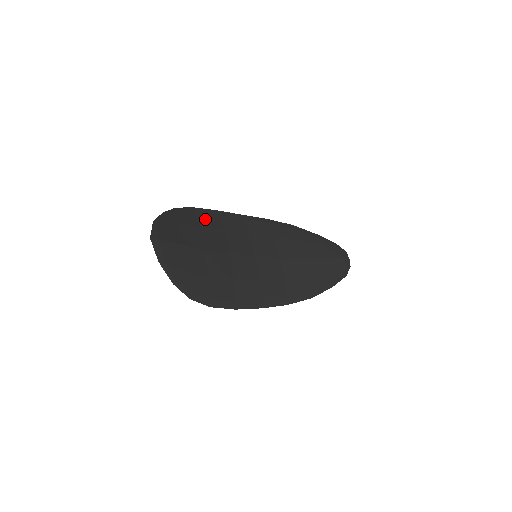
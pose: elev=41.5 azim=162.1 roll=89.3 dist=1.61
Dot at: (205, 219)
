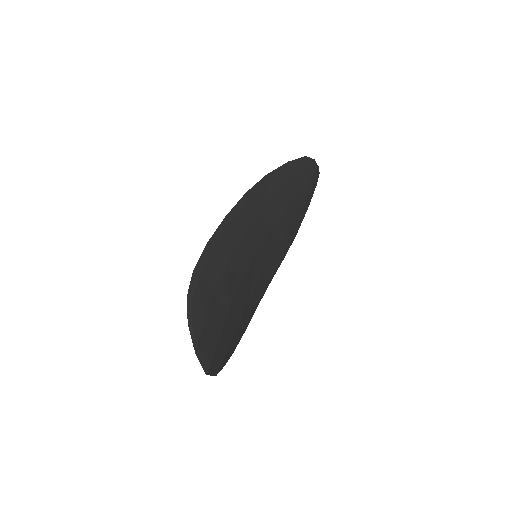
Dot at: (210, 273)
